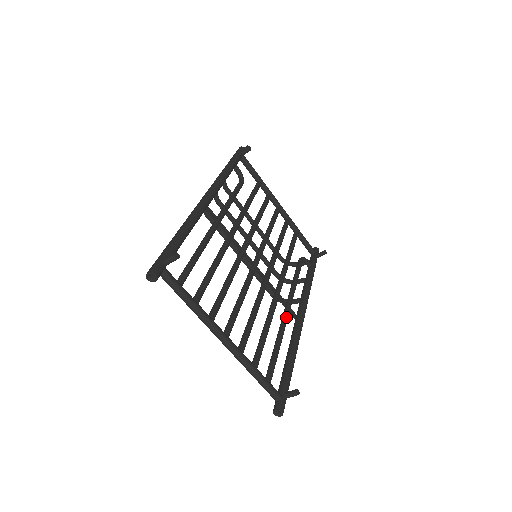
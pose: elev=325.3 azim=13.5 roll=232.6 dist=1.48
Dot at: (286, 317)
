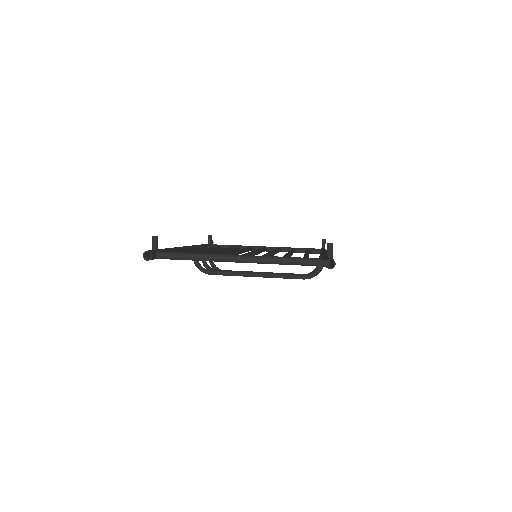
Dot at: occluded
